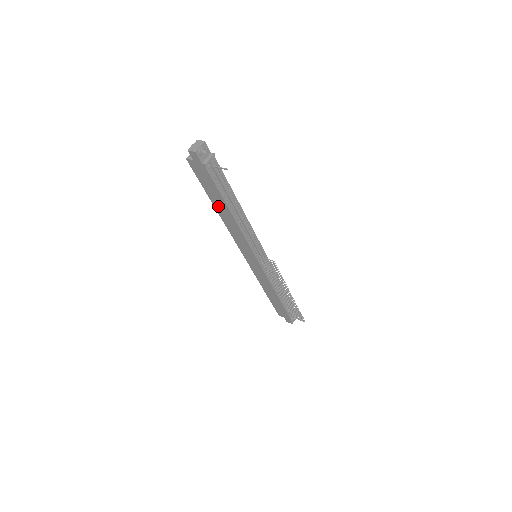
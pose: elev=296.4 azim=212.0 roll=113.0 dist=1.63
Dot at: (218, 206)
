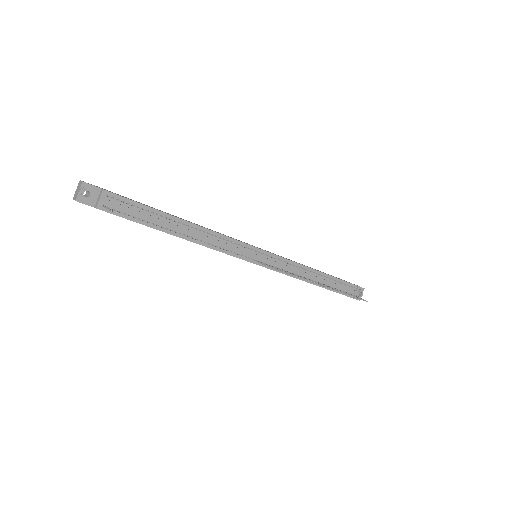
Dot at: occluded
